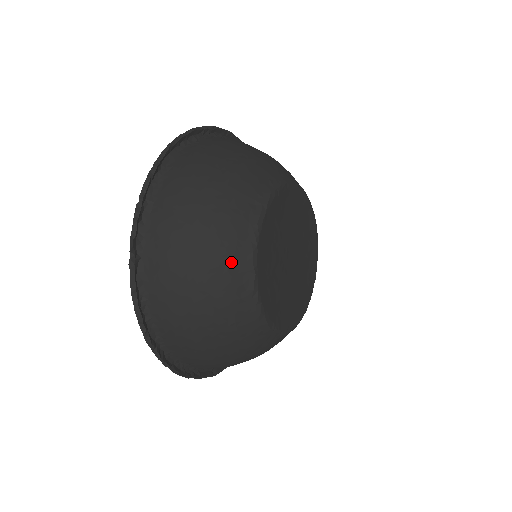
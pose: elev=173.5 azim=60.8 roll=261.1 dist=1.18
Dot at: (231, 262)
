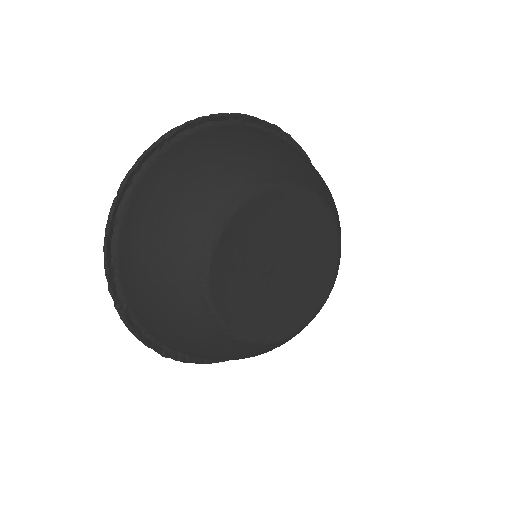
Dot at: (189, 313)
